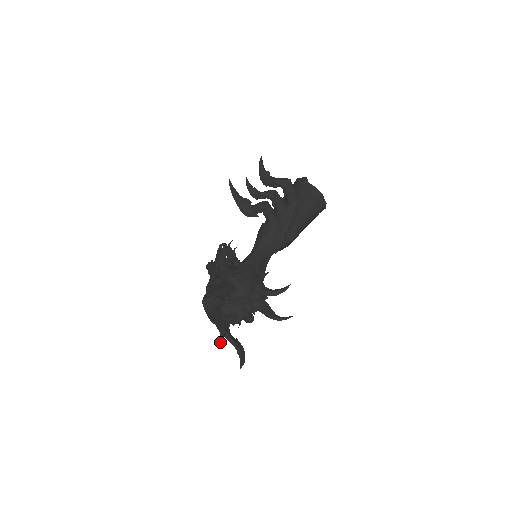
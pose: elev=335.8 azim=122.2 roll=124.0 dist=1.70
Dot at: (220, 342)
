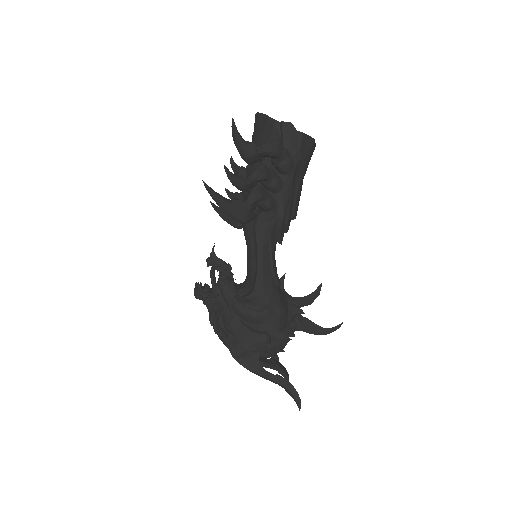
Dot at: (300, 408)
